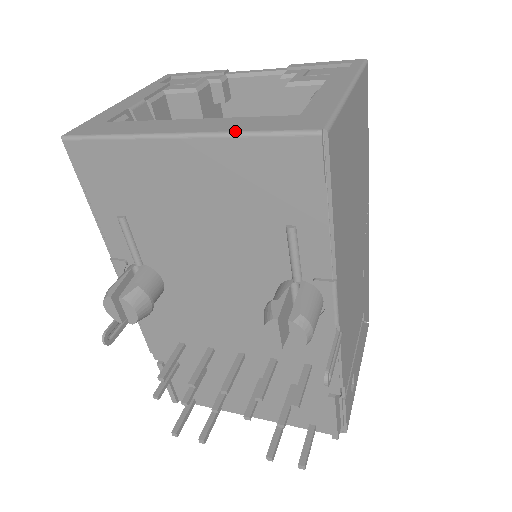
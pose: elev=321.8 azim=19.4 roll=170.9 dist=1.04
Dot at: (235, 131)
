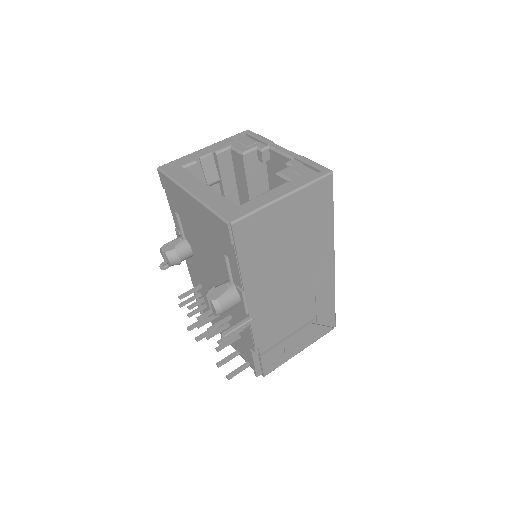
Dot at: (206, 204)
